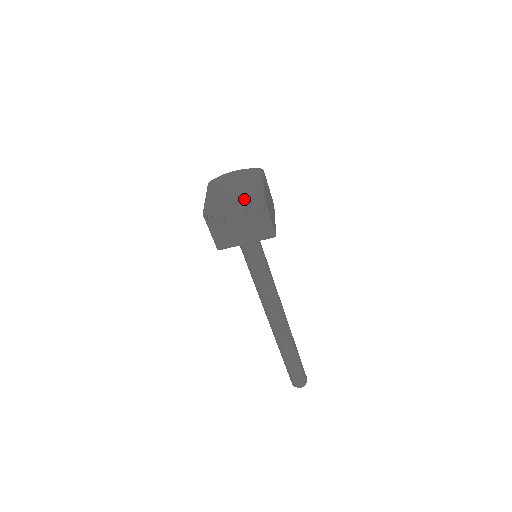
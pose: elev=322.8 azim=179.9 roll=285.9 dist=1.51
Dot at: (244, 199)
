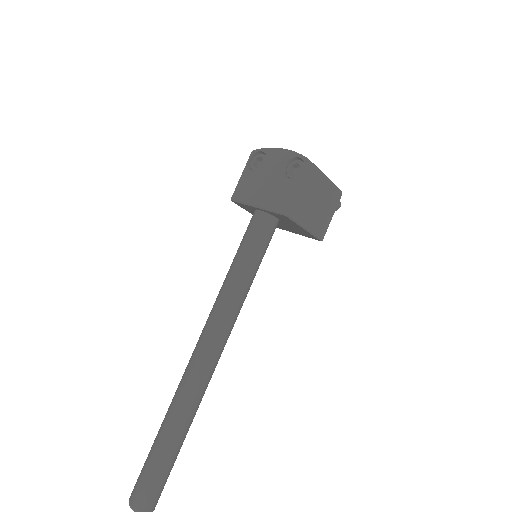
Dot at: (293, 152)
